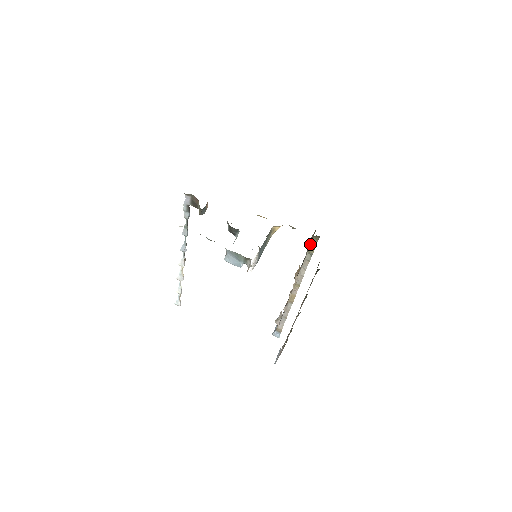
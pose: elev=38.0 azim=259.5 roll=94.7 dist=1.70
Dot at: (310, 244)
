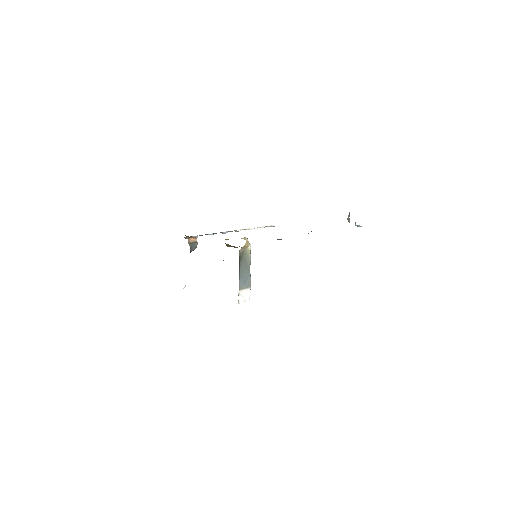
Dot at: occluded
